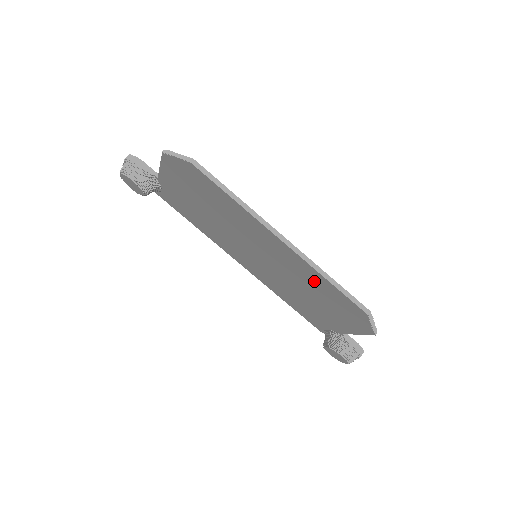
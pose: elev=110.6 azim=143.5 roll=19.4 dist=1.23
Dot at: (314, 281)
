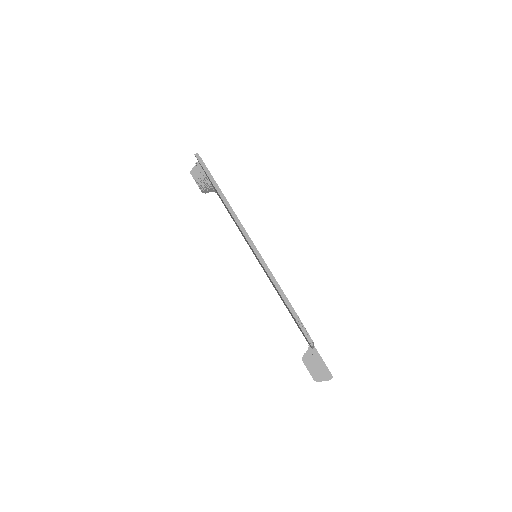
Dot at: occluded
